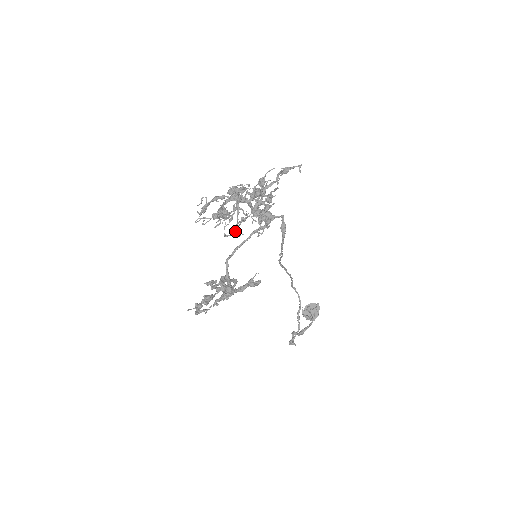
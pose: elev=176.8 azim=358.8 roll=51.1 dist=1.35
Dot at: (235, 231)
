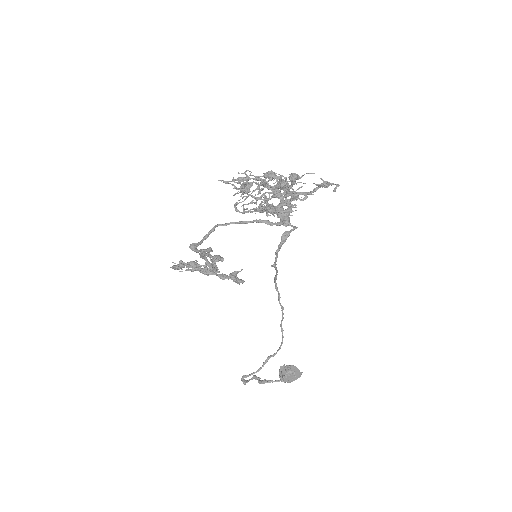
Dot at: occluded
